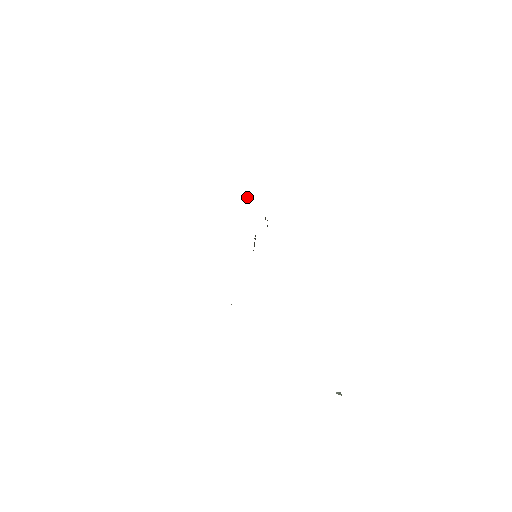
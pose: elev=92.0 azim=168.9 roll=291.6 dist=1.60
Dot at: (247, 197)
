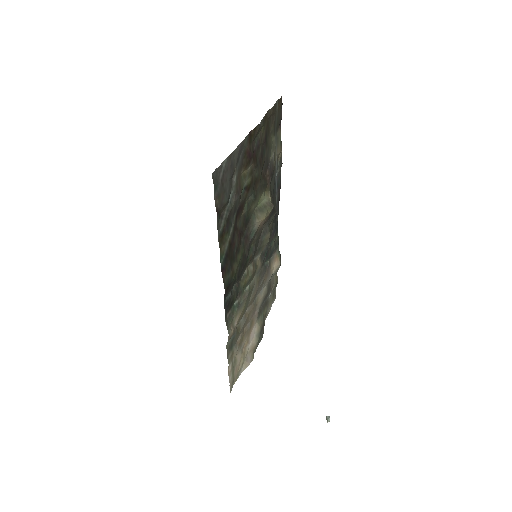
Dot at: (281, 152)
